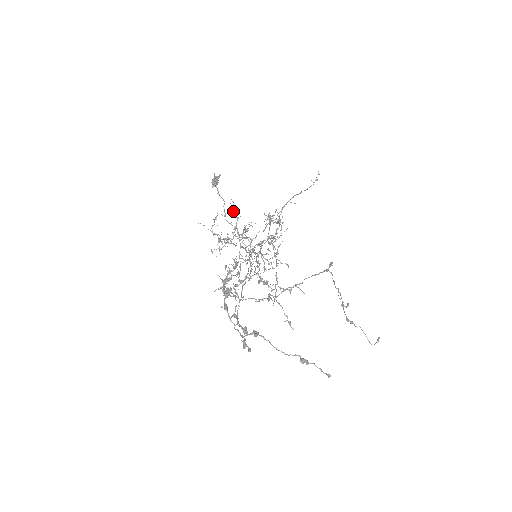
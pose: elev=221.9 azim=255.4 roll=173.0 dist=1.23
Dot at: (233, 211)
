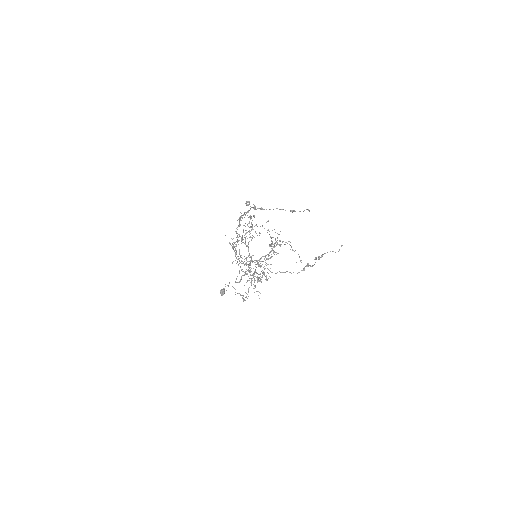
Dot at: occluded
